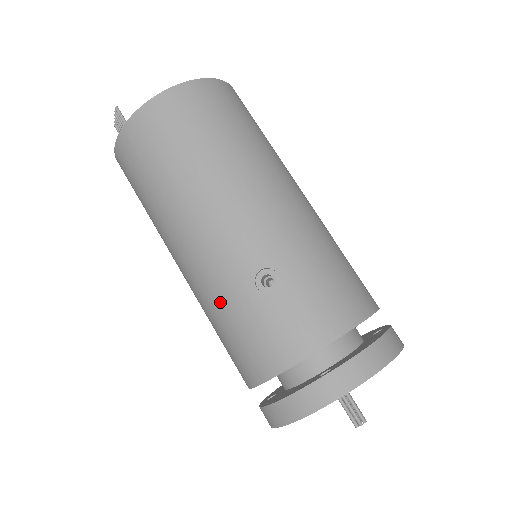
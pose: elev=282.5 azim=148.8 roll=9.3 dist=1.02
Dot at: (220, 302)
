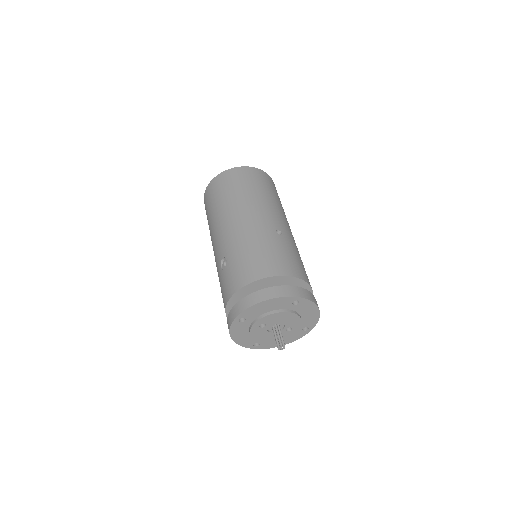
Dot at: occluded
